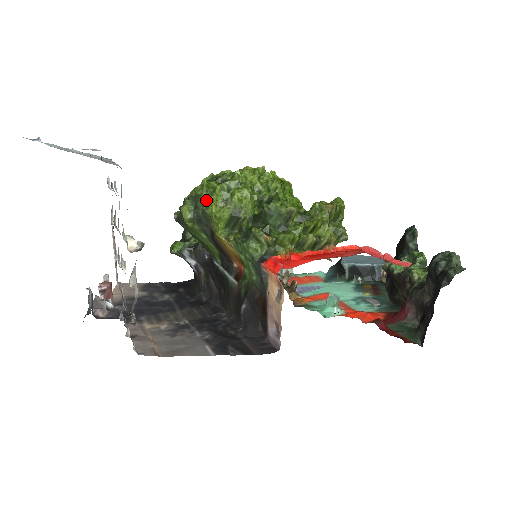
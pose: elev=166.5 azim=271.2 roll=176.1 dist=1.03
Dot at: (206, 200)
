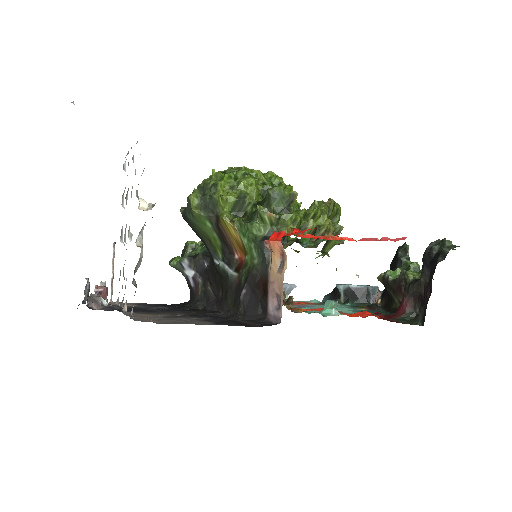
Dot at: (214, 186)
